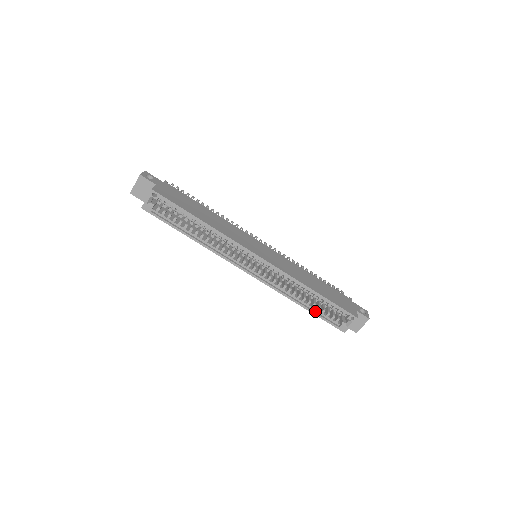
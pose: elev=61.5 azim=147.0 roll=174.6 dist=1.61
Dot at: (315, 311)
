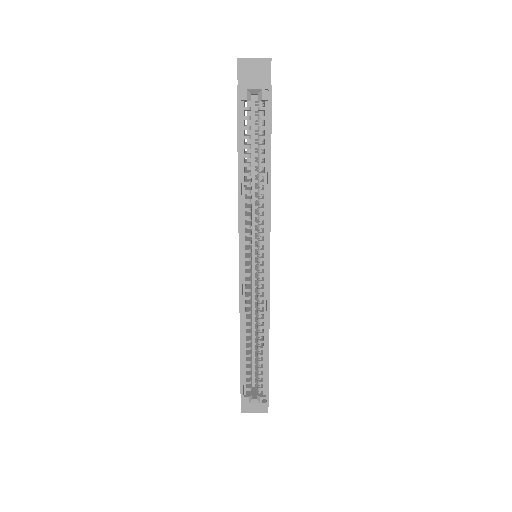
Dot at: (243, 361)
